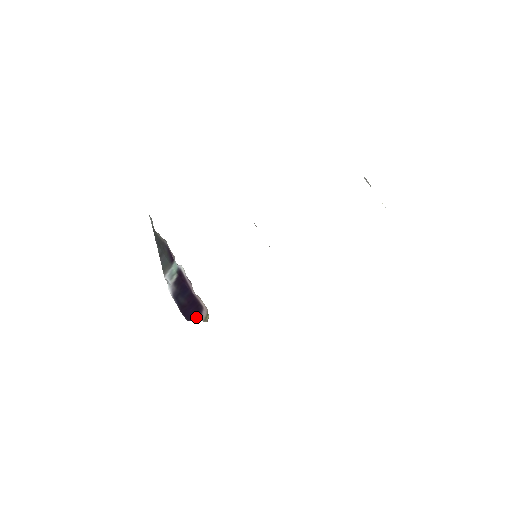
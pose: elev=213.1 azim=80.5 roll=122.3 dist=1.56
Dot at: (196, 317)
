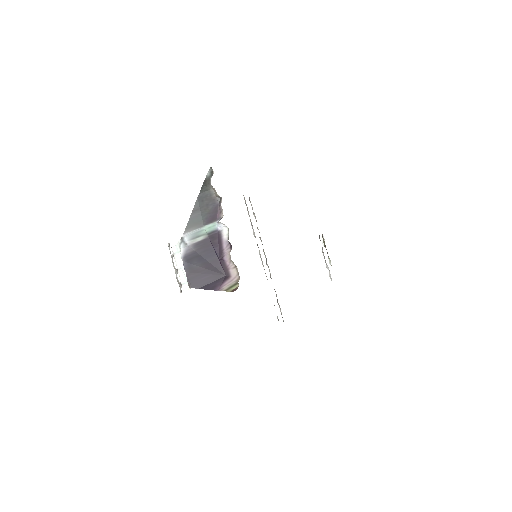
Dot at: (211, 286)
